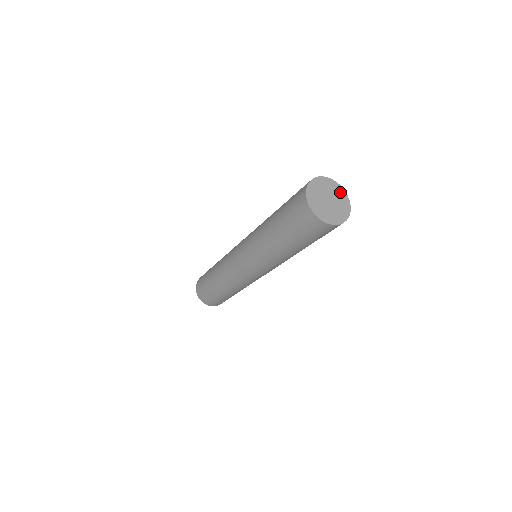
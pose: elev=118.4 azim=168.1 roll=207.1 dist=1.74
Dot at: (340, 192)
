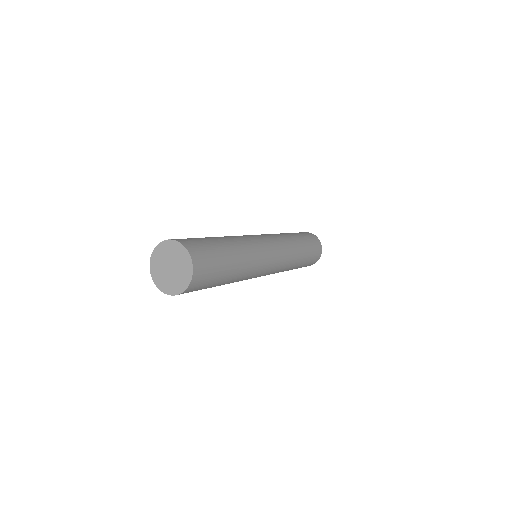
Dot at: (180, 251)
